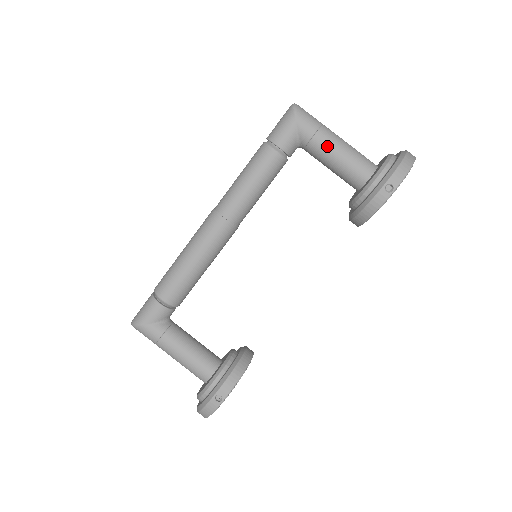
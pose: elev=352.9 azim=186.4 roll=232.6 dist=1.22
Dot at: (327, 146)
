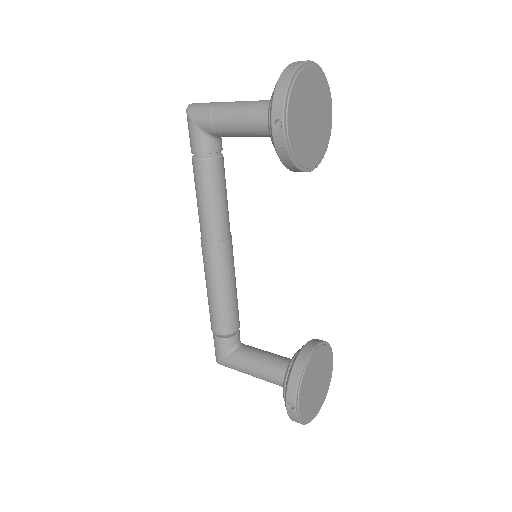
Dot at: (226, 122)
